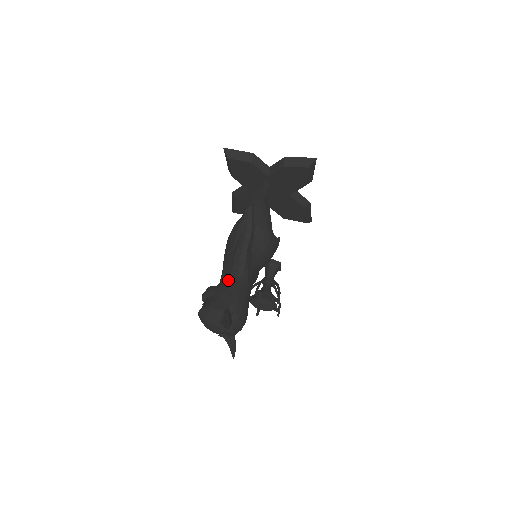
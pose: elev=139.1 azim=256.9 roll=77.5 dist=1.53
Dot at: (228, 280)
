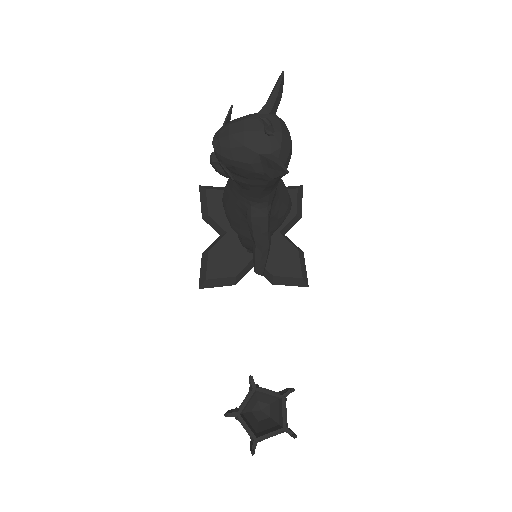
Dot at: occluded
